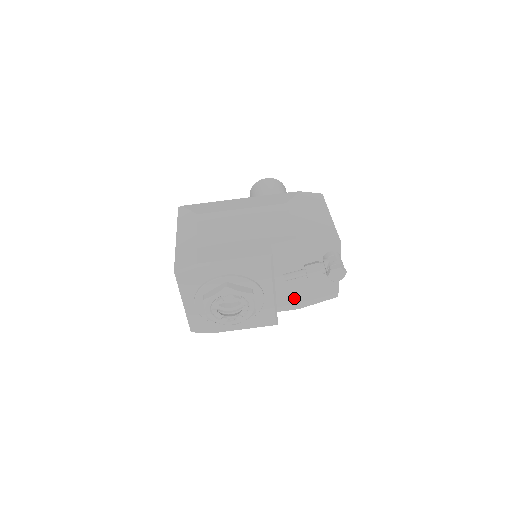
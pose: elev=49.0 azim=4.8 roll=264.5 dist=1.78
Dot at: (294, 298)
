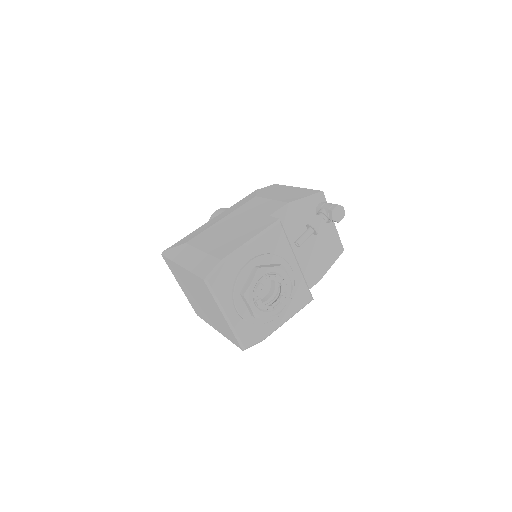
Dot at: (311, 270)
